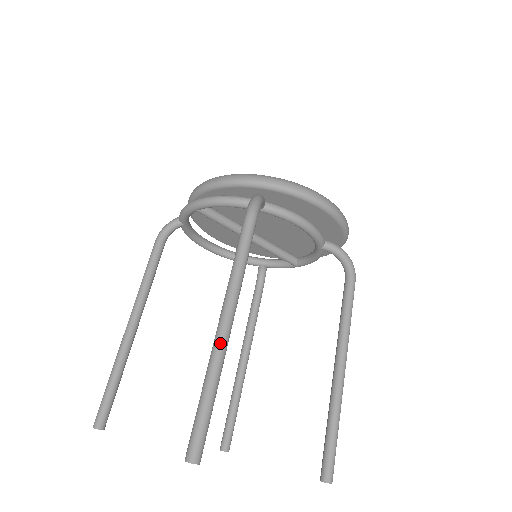
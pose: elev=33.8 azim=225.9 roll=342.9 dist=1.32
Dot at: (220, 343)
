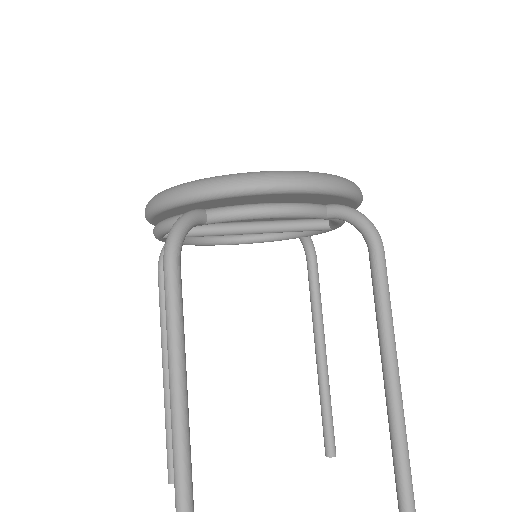
Dot at: (175, 441)
